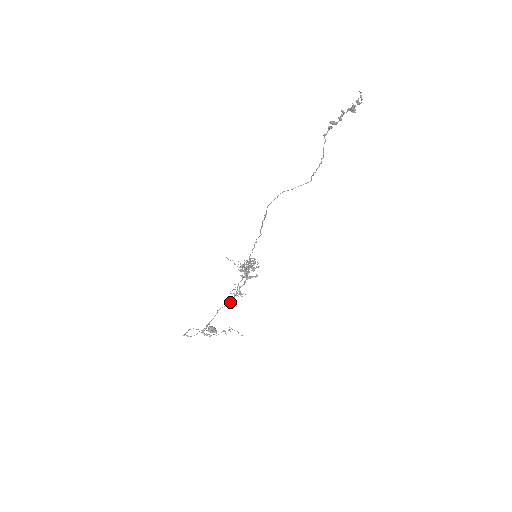
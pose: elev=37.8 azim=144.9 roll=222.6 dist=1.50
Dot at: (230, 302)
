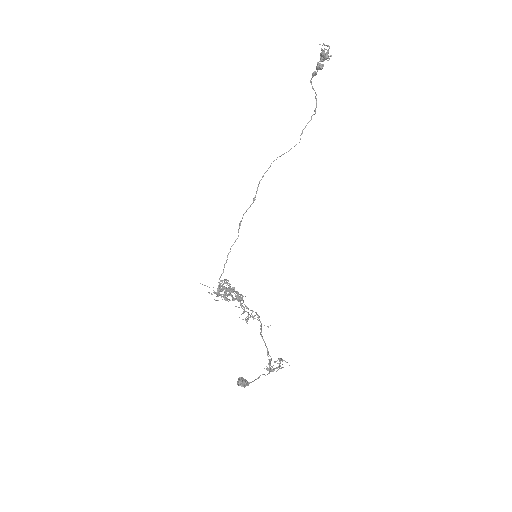
Dot at: (260, 322)
